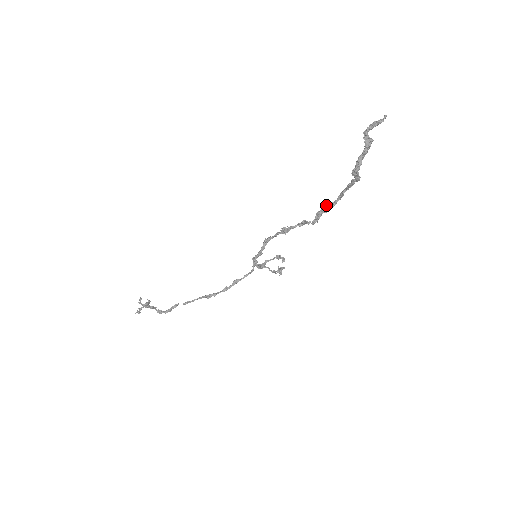
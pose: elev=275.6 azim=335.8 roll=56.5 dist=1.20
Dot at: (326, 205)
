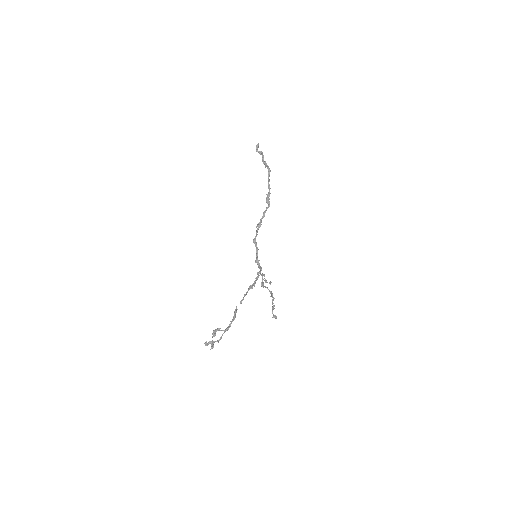
Dot at: (267, 195)
